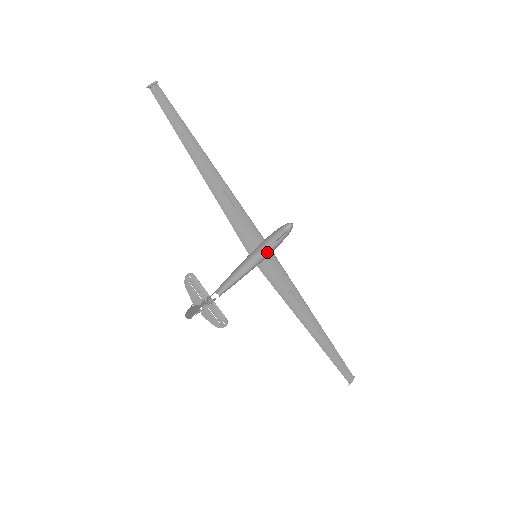
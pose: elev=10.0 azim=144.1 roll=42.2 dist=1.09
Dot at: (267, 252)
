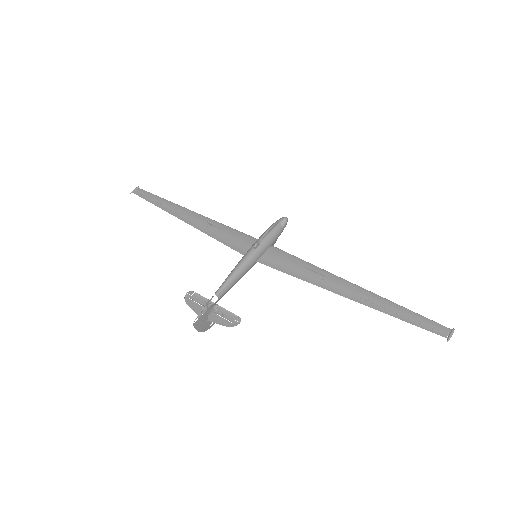
Dot at: (257, 243)
